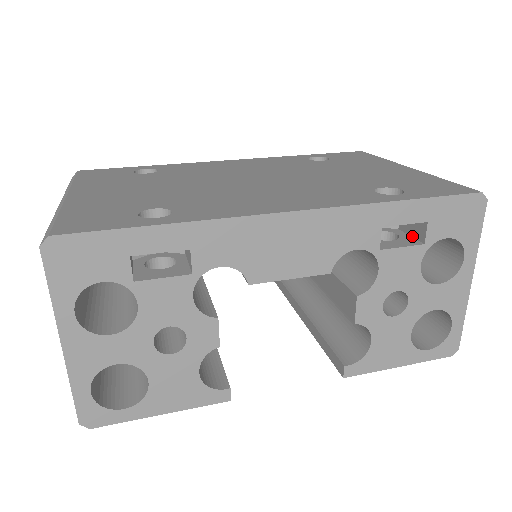
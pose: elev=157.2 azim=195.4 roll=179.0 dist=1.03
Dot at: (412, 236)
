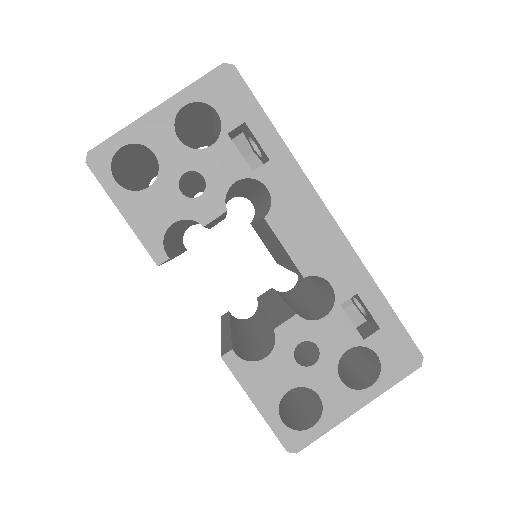
Dot at: occluded
